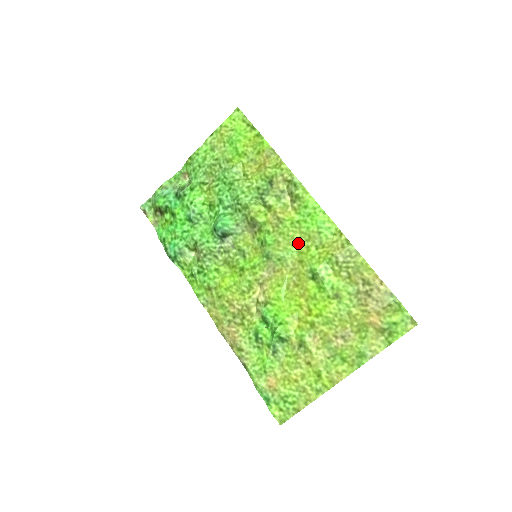
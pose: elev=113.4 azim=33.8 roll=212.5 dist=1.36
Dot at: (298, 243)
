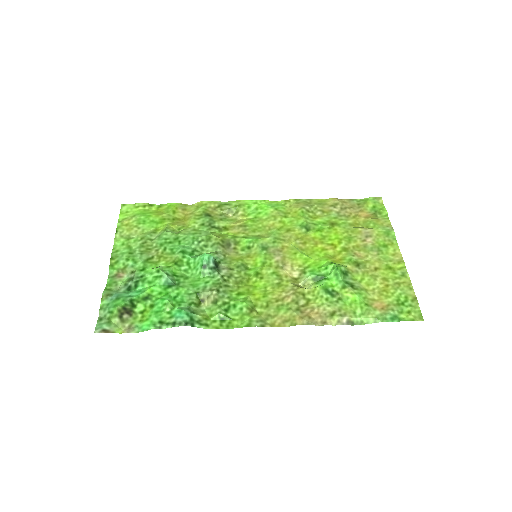
Dot at: (271, 226)
